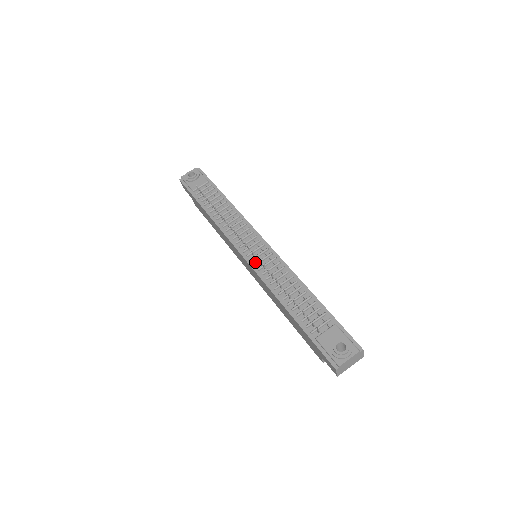
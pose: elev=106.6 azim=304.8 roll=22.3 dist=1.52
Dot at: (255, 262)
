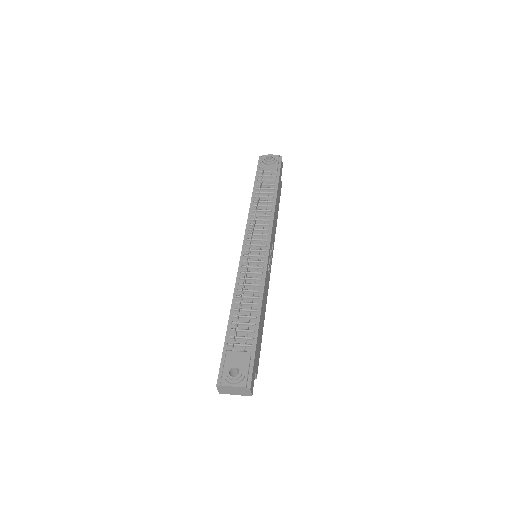
Dot at: (246, 259)
